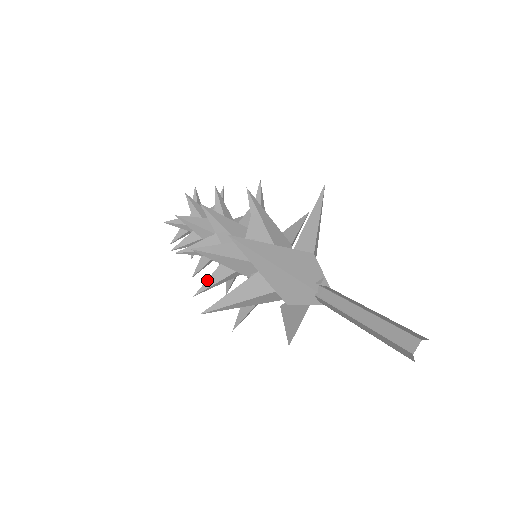
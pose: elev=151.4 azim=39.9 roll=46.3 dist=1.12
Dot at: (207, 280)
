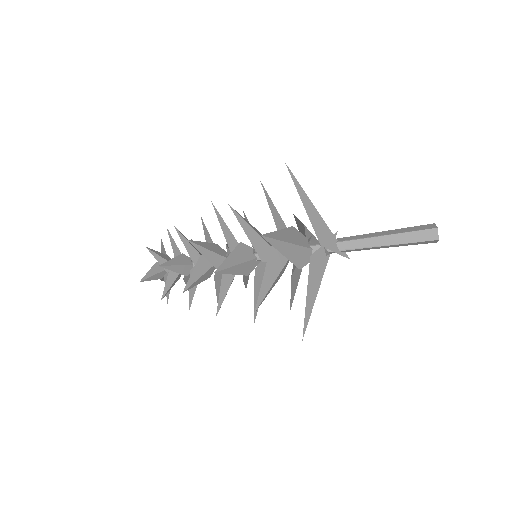
Dot at: (223, 262)
